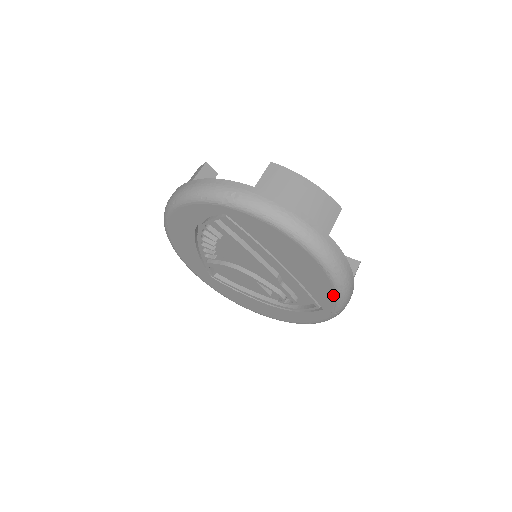
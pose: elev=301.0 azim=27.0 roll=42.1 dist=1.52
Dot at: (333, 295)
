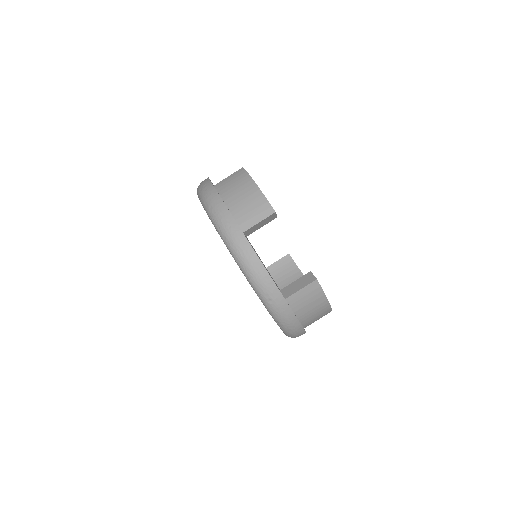
Dot at: occluded
